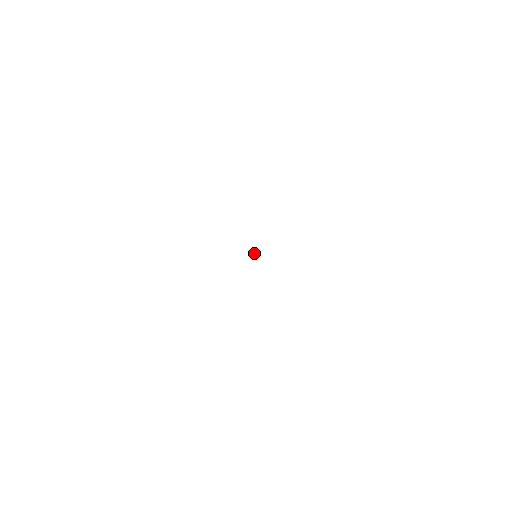
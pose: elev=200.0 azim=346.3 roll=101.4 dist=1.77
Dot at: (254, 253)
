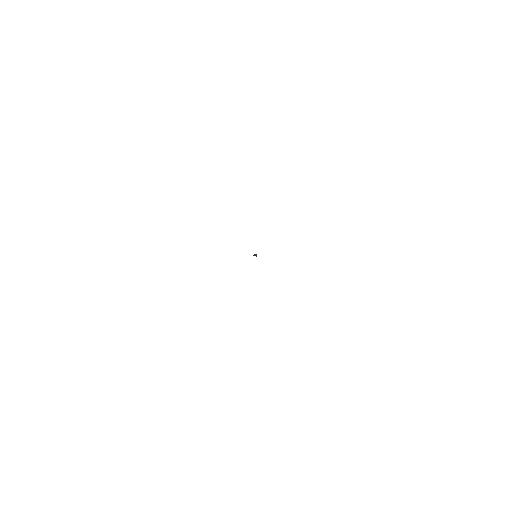
Dot at: occluded
